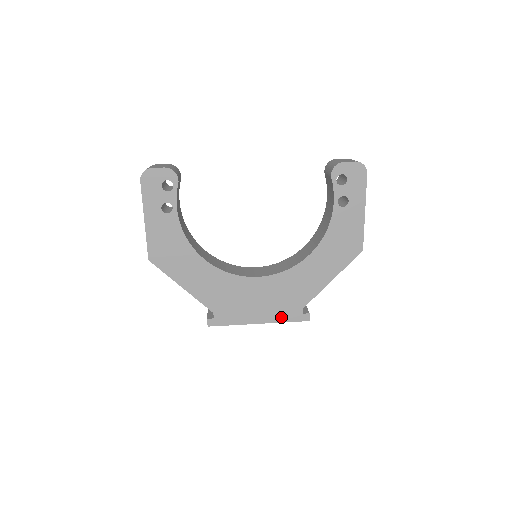
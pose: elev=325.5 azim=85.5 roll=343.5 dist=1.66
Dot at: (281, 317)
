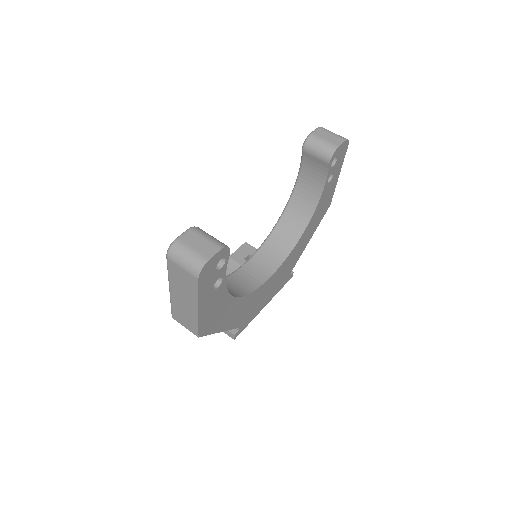
Dot at: (278, 290)
